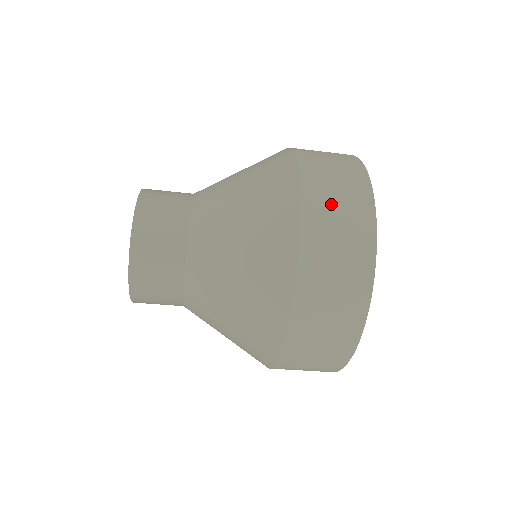
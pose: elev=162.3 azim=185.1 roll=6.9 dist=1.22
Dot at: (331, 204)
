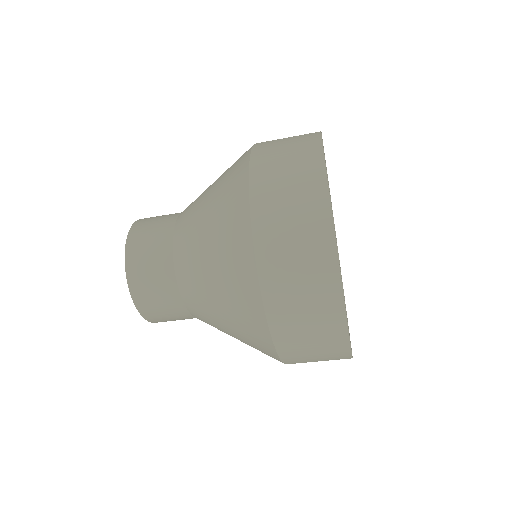
Dot at: (280, 140)
